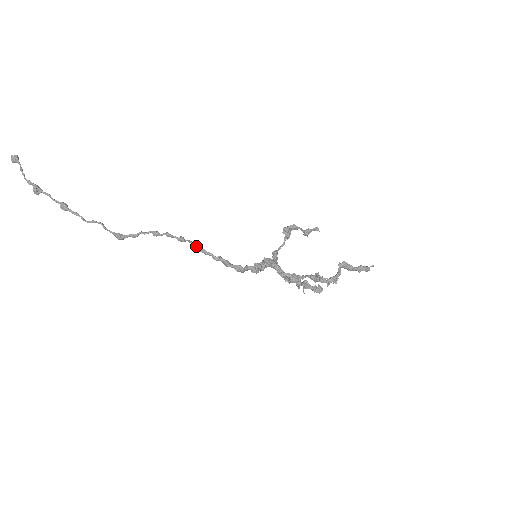
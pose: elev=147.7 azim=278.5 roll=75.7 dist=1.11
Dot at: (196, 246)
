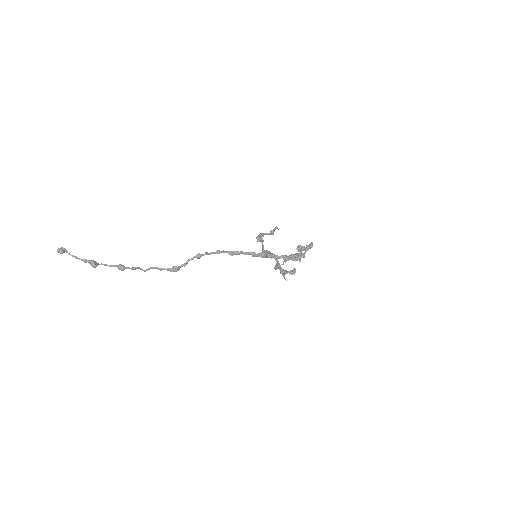
Dot at: (229, 253)
